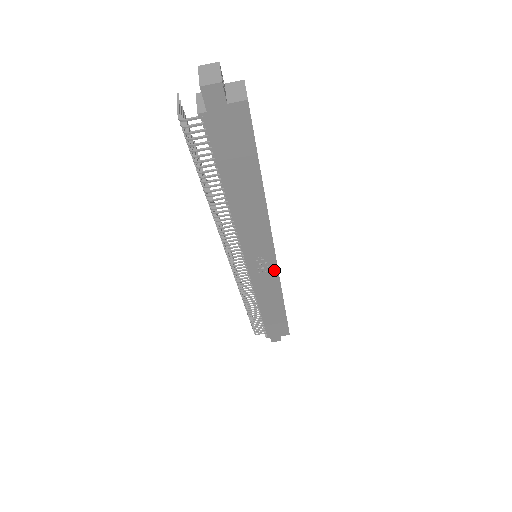
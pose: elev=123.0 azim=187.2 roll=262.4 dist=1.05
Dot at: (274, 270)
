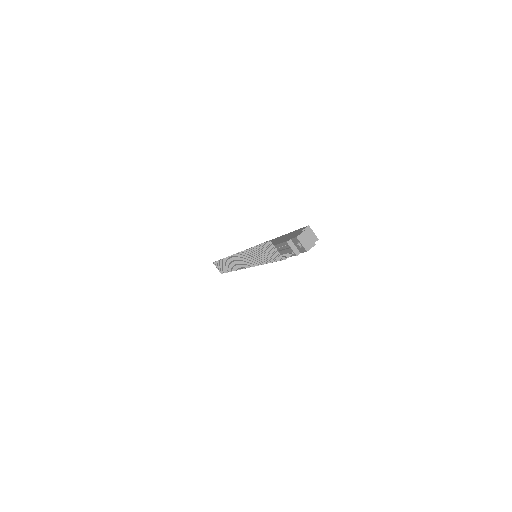
Dot at: occluded
